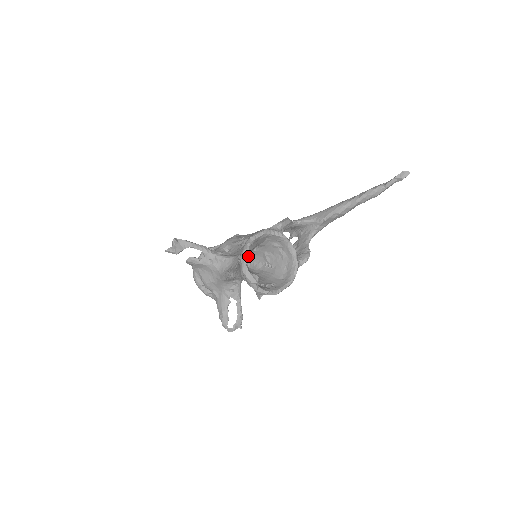
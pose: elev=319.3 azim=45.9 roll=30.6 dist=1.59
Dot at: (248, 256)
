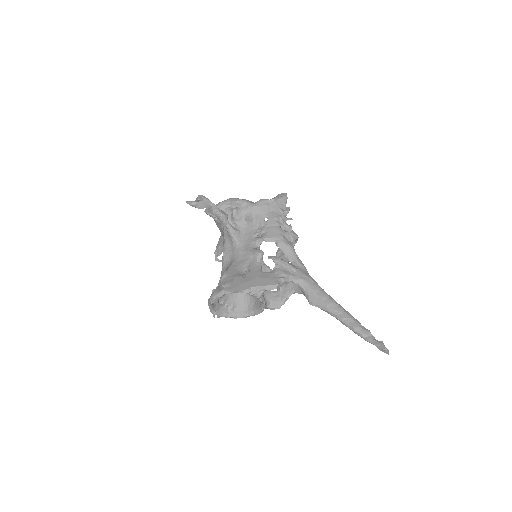
Dot at: occluded
